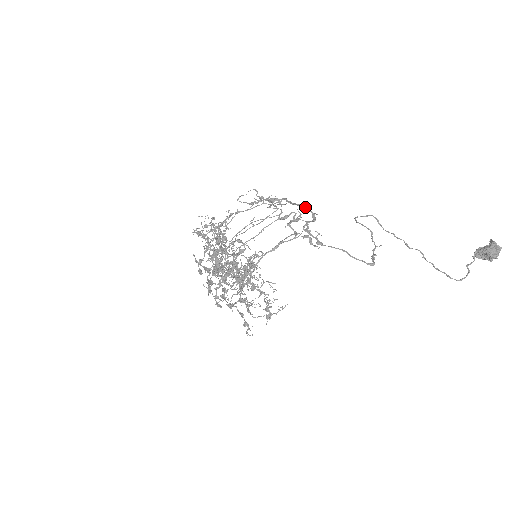
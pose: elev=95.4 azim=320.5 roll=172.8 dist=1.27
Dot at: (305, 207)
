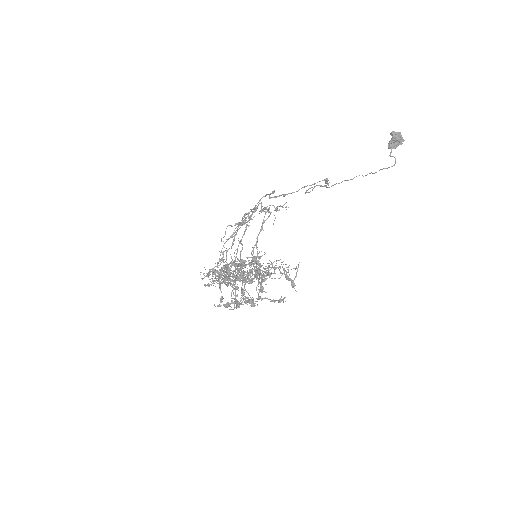
Dot at: (264, 196)
